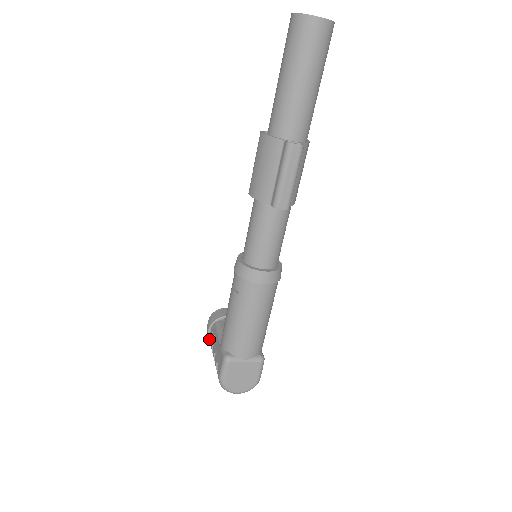
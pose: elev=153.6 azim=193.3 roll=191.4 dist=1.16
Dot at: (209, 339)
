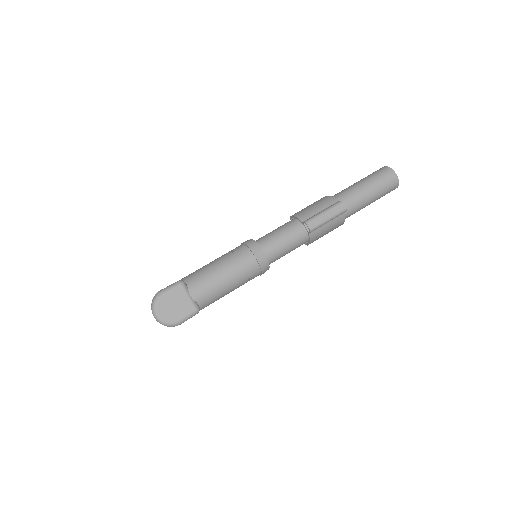
Dot at: occluded
